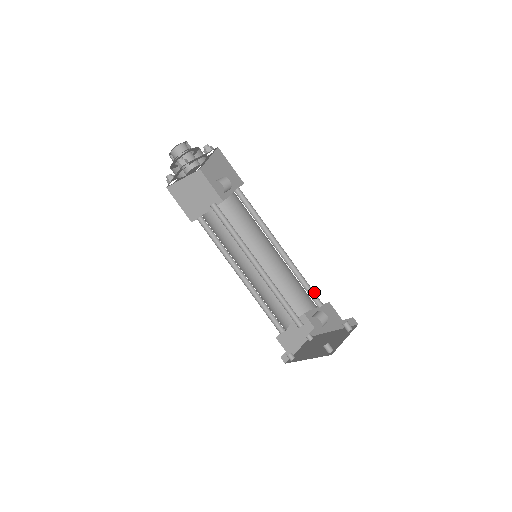
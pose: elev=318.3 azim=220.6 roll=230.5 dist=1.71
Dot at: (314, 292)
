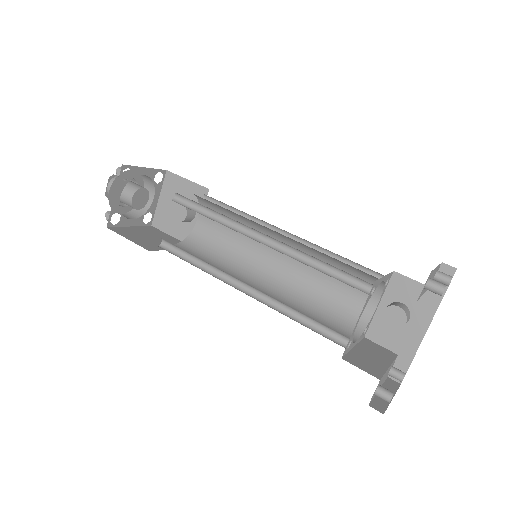
Dot at: (363, 268)
